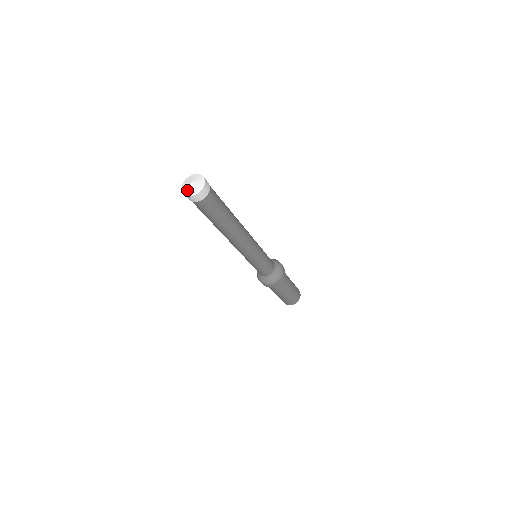
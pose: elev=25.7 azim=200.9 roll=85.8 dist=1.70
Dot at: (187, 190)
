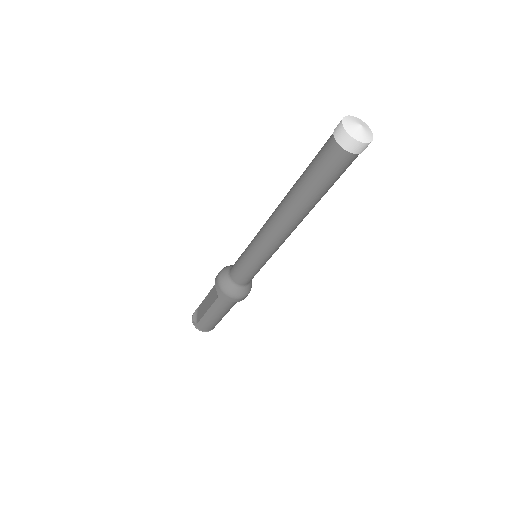
Dot at: (355, 131)
